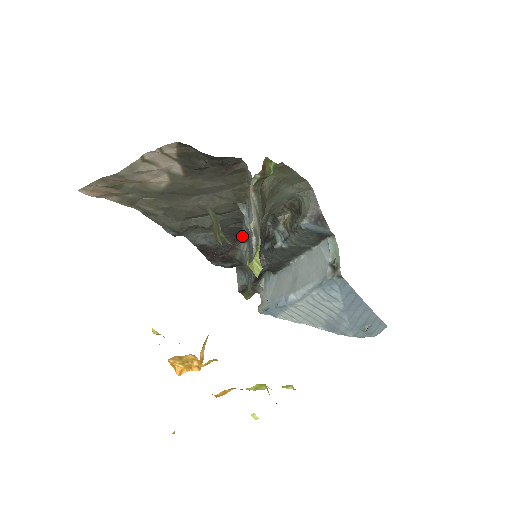
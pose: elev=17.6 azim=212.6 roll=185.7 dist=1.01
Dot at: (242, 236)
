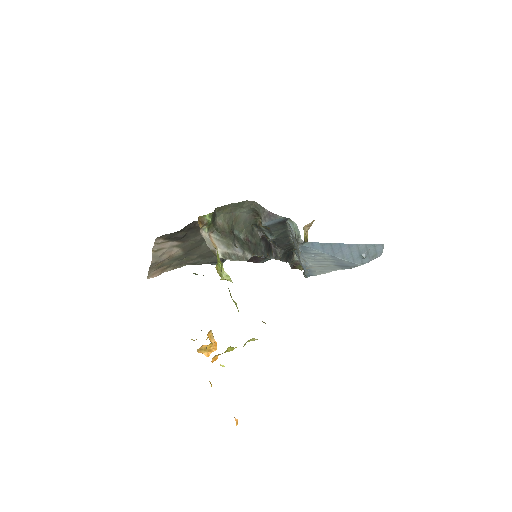
Dot at: occluded
